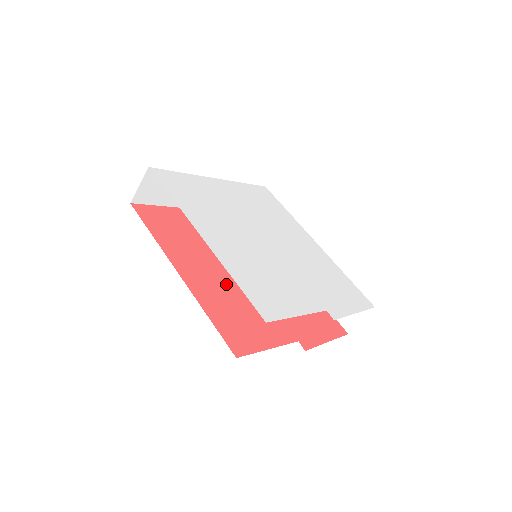
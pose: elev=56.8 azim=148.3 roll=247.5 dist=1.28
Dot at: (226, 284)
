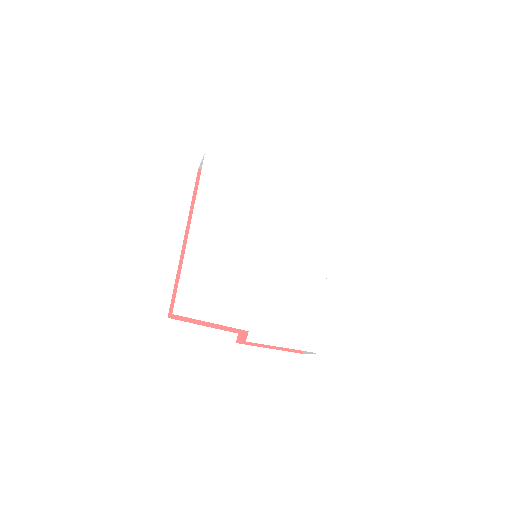
Dot at: occluded
